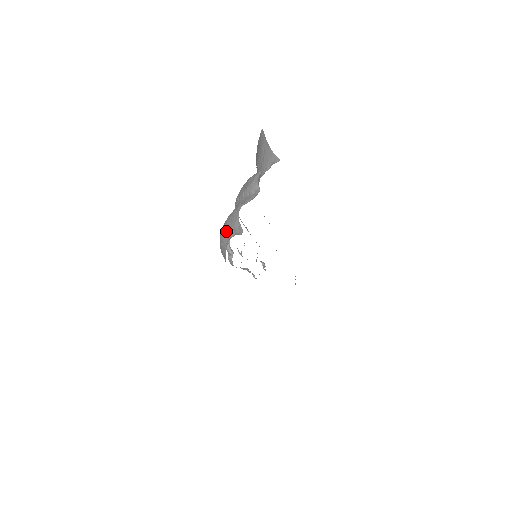
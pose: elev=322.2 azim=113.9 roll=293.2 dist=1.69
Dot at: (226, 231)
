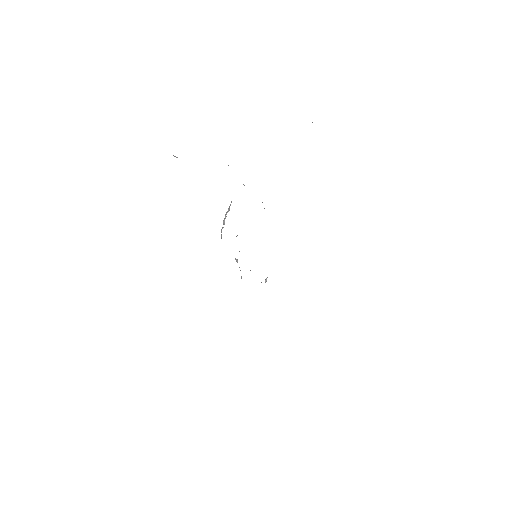
Dot at: occluded
